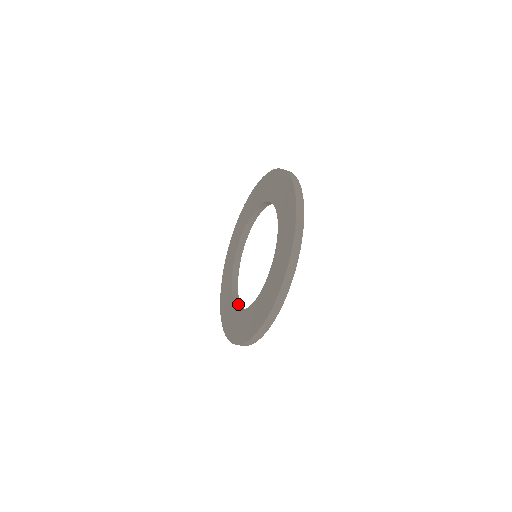
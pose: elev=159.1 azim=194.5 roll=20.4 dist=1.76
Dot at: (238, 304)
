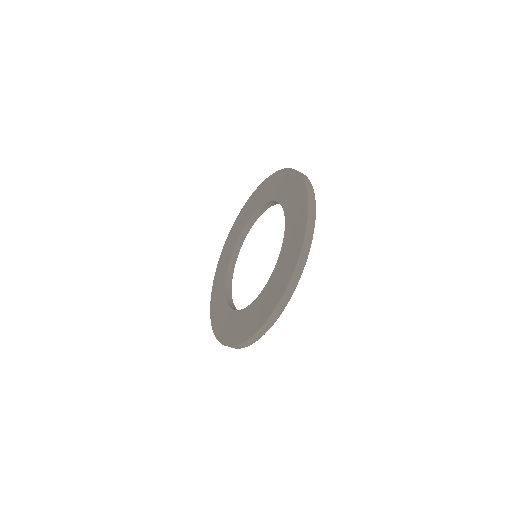
Dot at: (233, 263)
